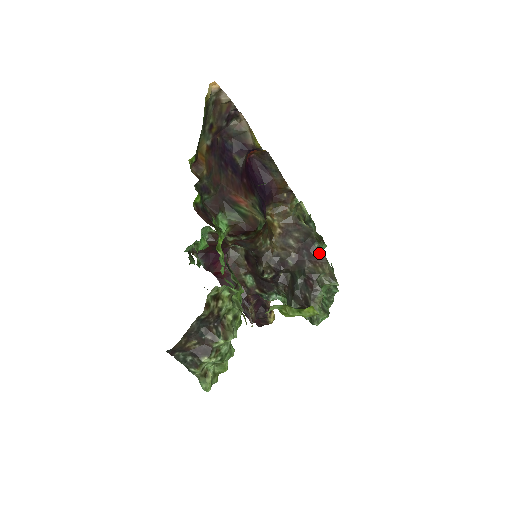
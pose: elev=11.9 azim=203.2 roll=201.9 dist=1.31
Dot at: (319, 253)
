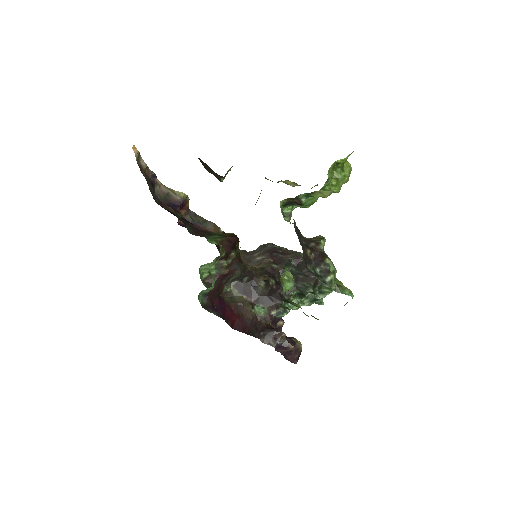
Dot at: (283, 249)
